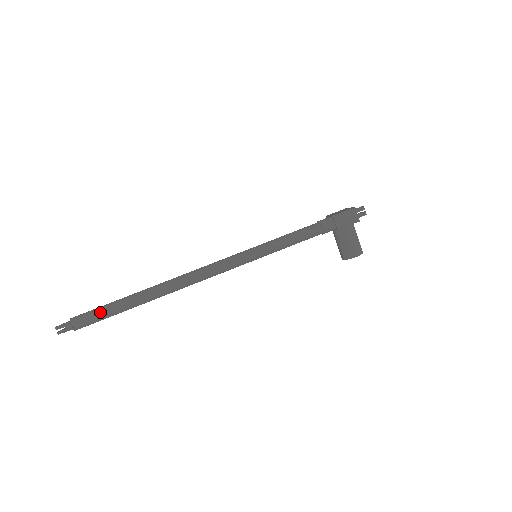
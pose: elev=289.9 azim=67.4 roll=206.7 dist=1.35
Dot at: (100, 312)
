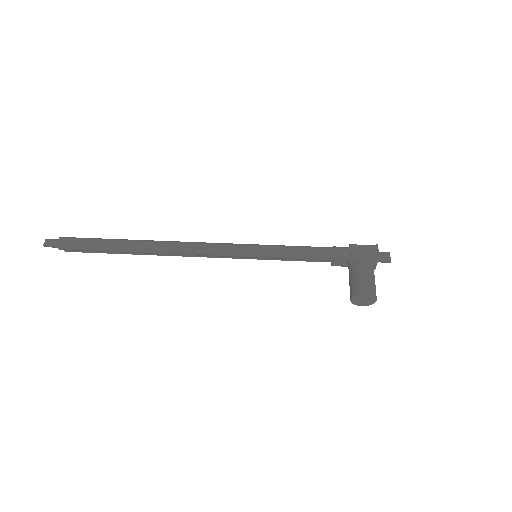
Dot at: (89, 239)
